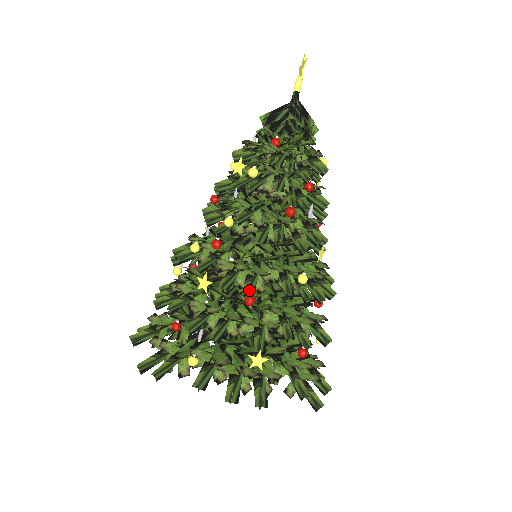
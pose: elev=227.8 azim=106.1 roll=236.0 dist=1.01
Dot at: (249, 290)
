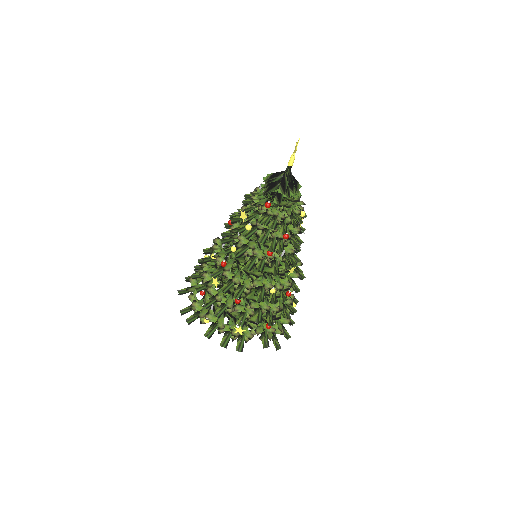
Dot at: (238, 295)
